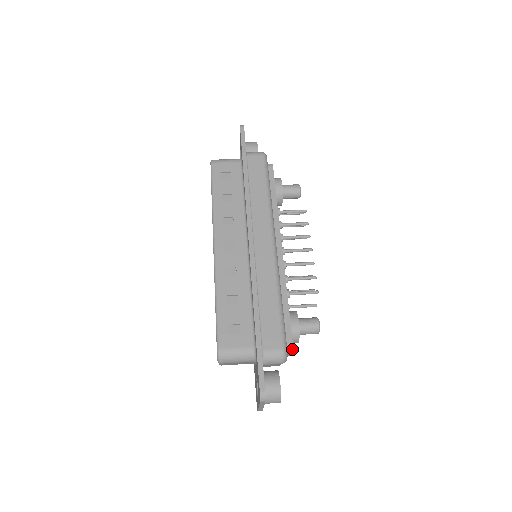
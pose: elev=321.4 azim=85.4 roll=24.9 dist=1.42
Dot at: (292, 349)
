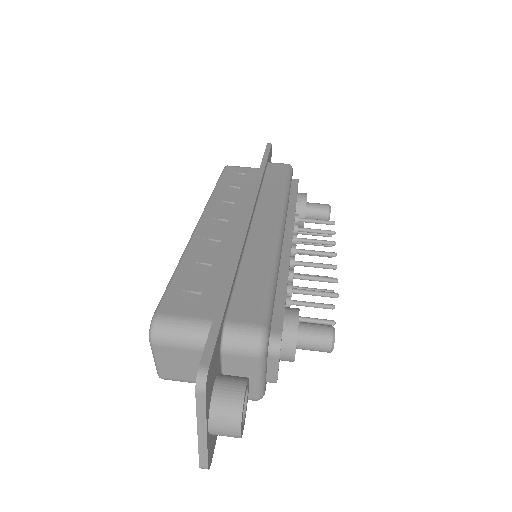
Dot at: (279, 342)
